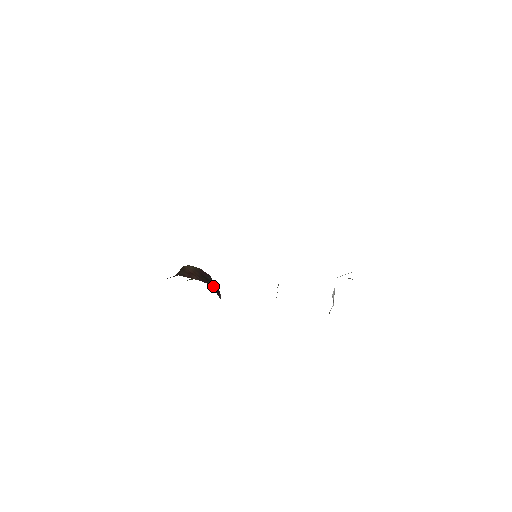
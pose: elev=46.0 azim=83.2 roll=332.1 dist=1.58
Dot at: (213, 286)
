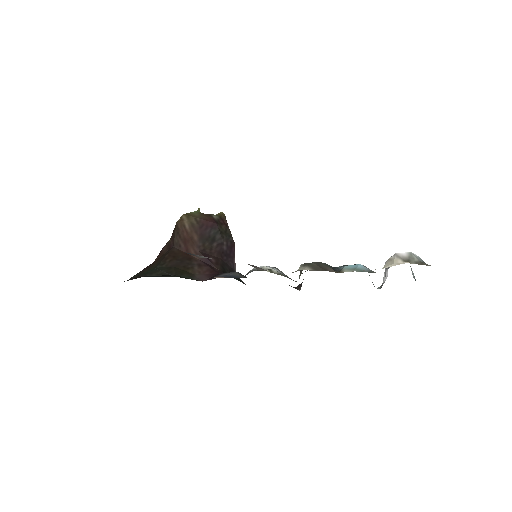
Dot at: (221, 248)
